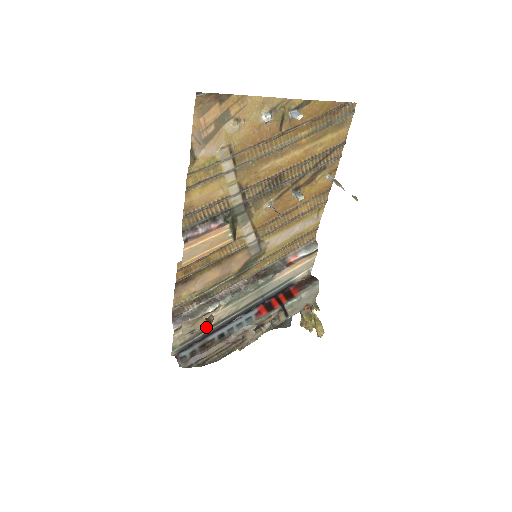
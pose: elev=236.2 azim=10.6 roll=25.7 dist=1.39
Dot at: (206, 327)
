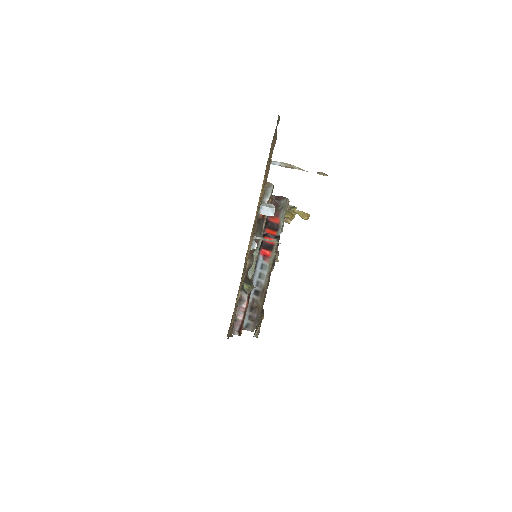
Dot at: occluded
